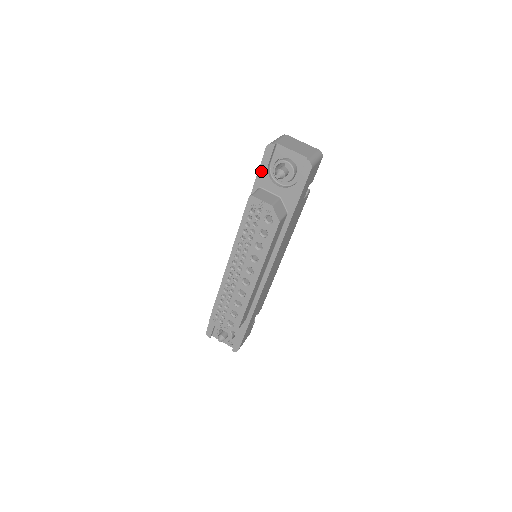
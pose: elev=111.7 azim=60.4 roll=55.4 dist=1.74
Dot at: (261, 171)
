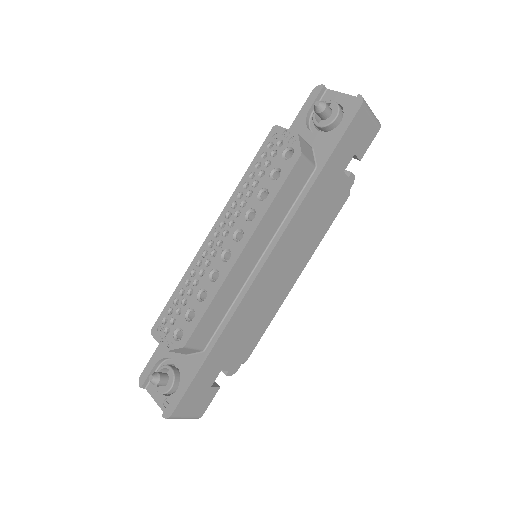
Dot at: (298, 119)
